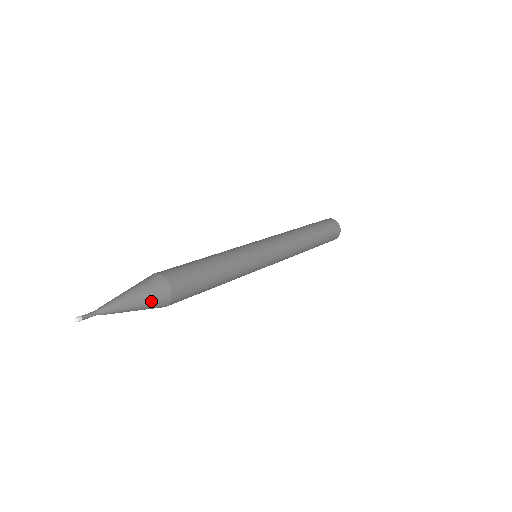
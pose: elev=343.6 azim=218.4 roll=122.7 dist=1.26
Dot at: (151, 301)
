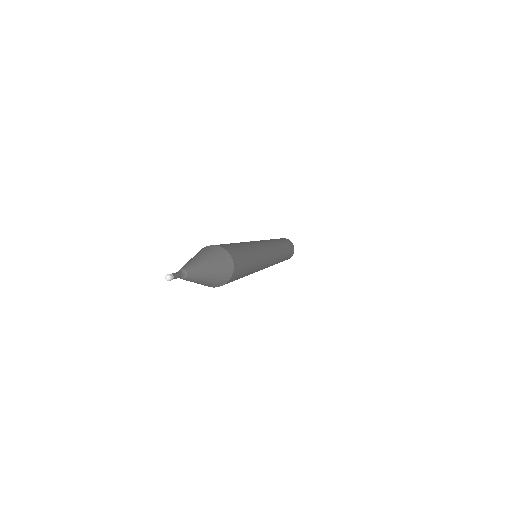
Dot at: (218, 278)
